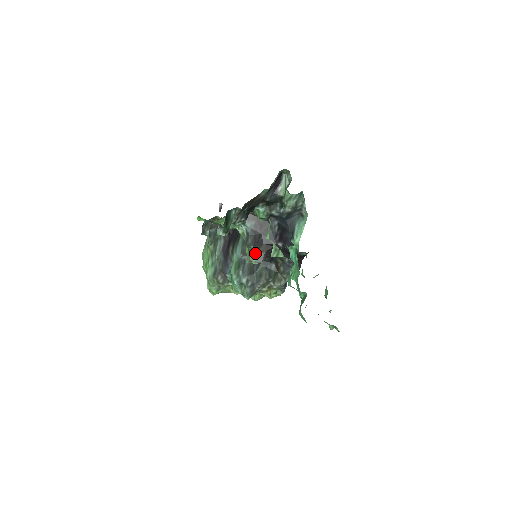
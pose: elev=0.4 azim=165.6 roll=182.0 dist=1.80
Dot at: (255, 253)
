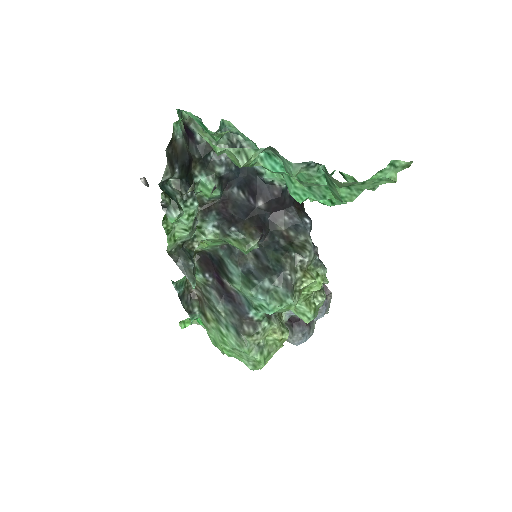
Dot at: (244, 235)
